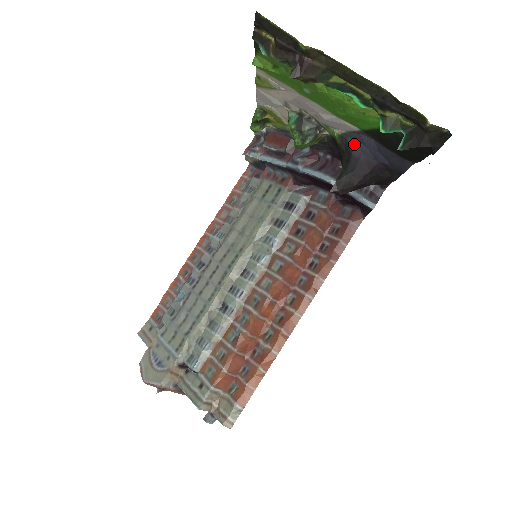
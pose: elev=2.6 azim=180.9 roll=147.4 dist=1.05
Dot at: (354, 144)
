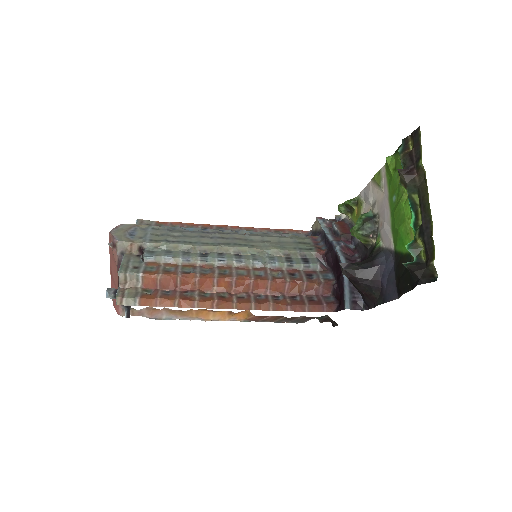
Dot at: (382, 257)
